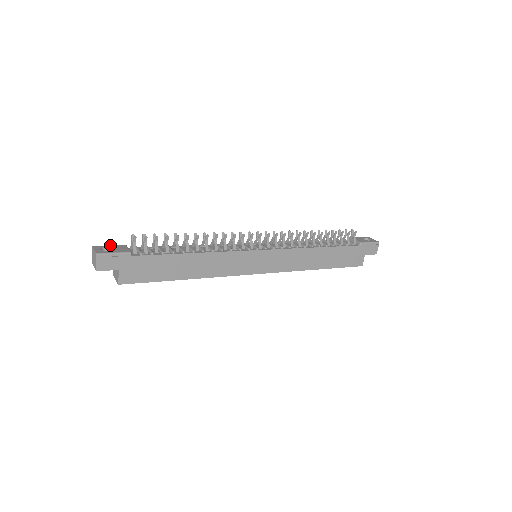
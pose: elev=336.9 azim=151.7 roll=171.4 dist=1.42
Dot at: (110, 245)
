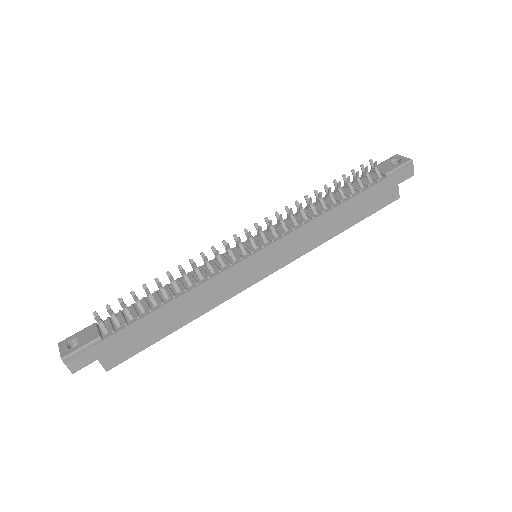
Dot at: (77, 332)
